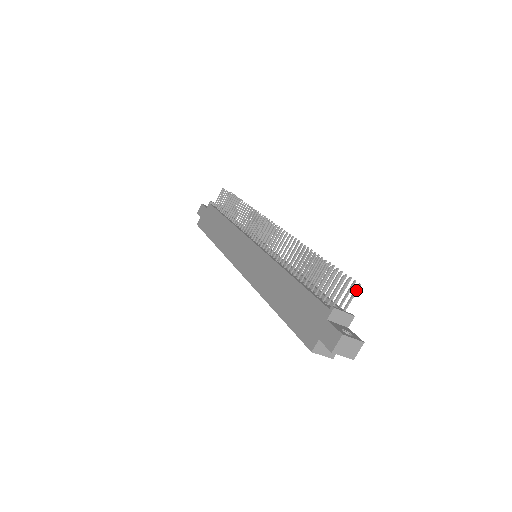
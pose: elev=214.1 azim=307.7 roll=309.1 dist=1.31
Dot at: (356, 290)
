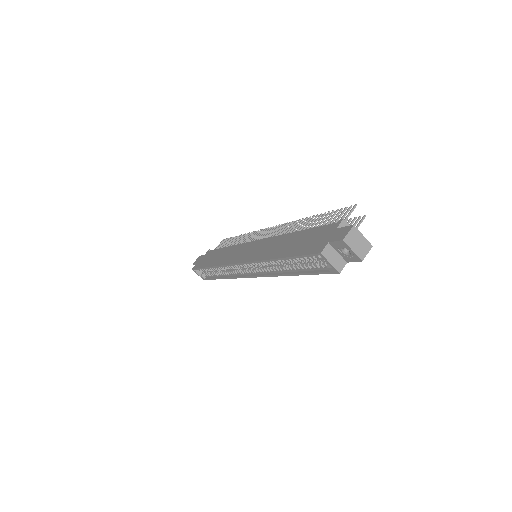
Dot at: (362, 219)
